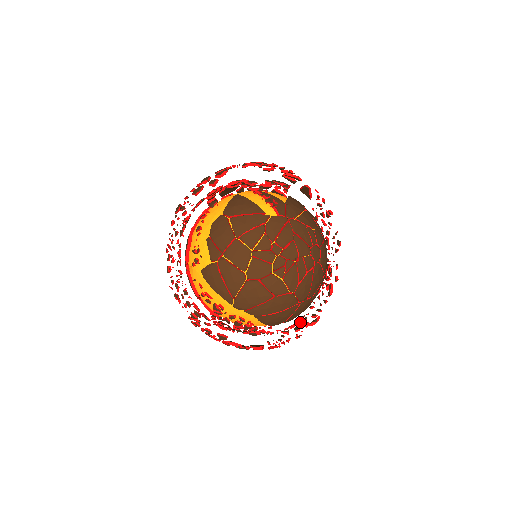
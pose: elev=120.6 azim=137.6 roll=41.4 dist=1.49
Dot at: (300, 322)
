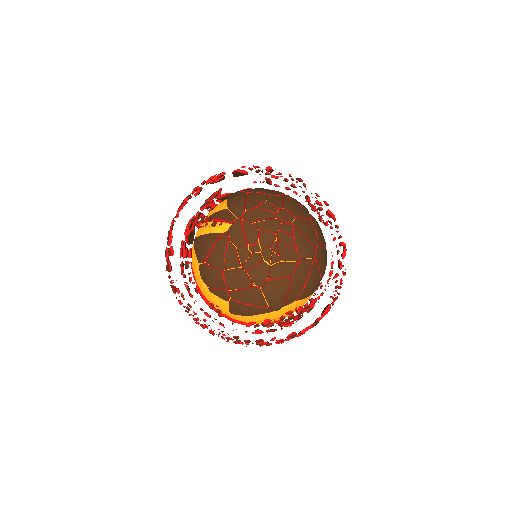
Dot at: occluded
